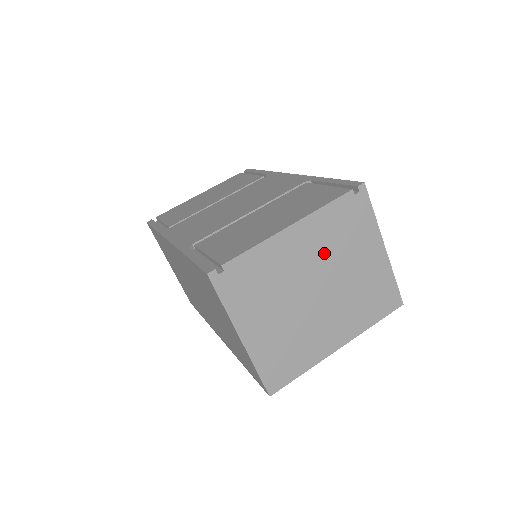
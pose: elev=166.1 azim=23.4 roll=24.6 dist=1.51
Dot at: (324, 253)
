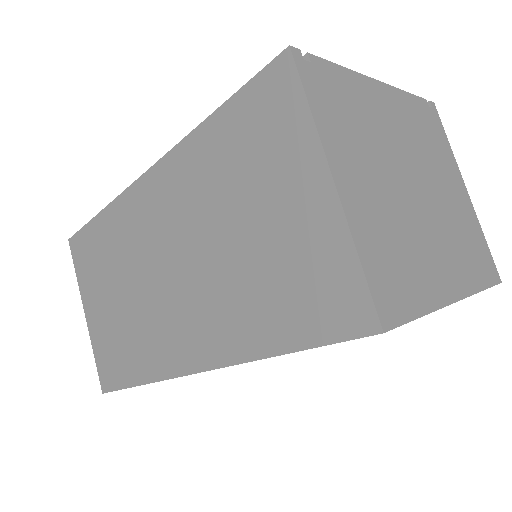
Dot at: (414, 144)
